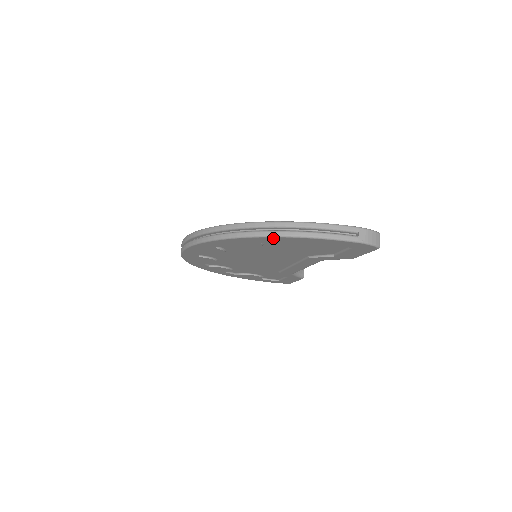
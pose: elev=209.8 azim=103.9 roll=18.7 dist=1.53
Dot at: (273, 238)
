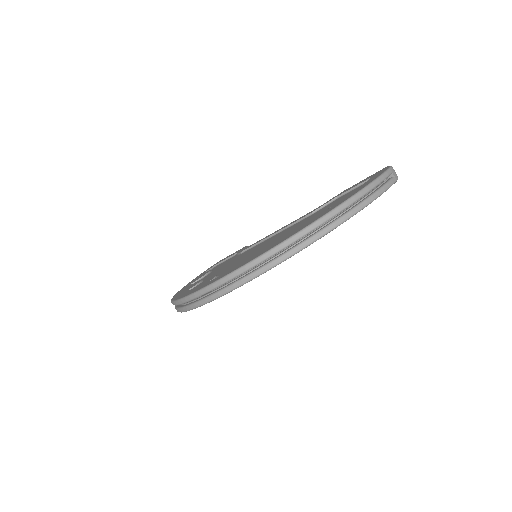
Dot at: (348, 218)
